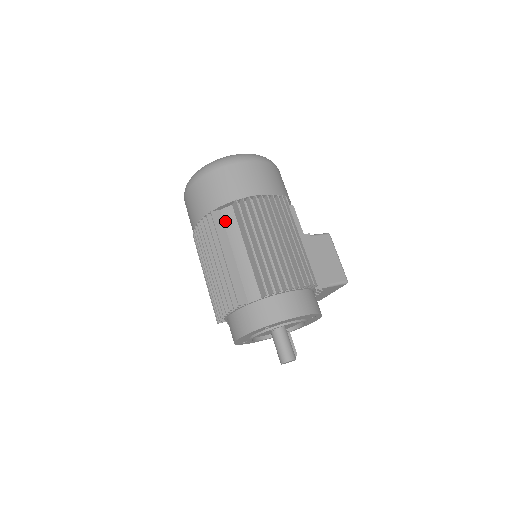
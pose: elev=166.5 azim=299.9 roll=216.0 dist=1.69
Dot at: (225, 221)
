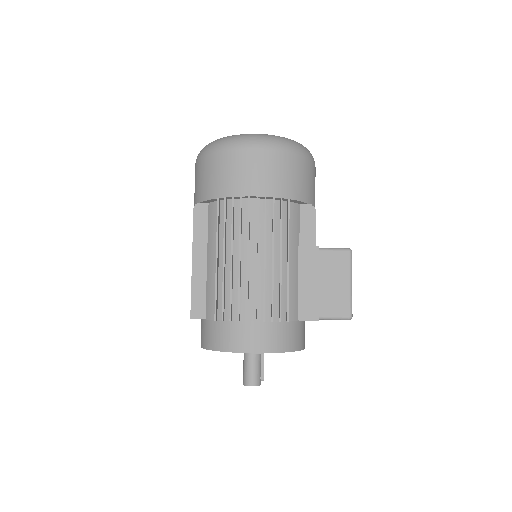
Dot at: (209, 218)
